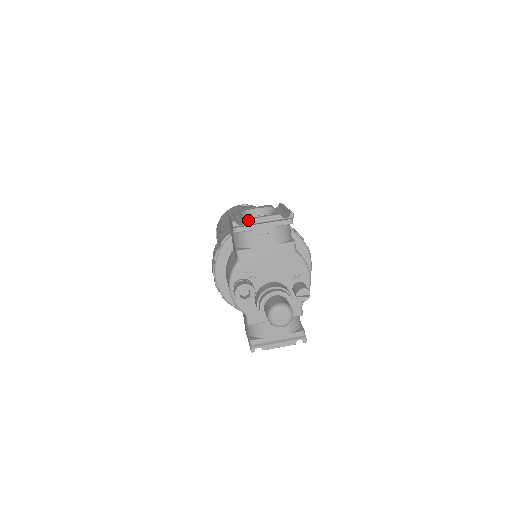
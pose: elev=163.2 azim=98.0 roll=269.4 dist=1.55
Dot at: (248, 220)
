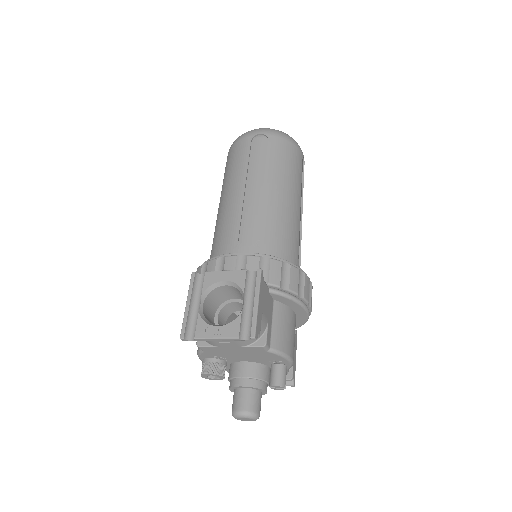
Dot at: (198, 339)
